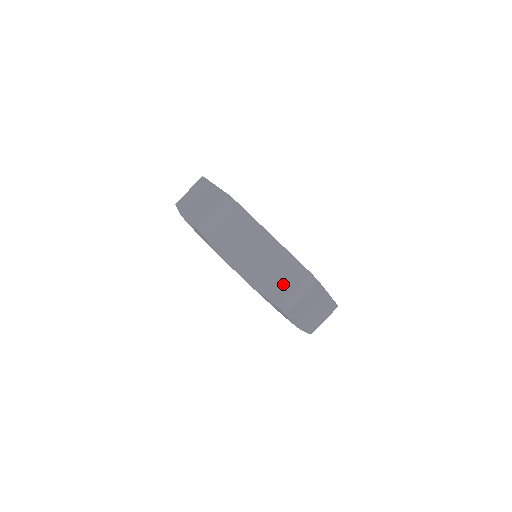
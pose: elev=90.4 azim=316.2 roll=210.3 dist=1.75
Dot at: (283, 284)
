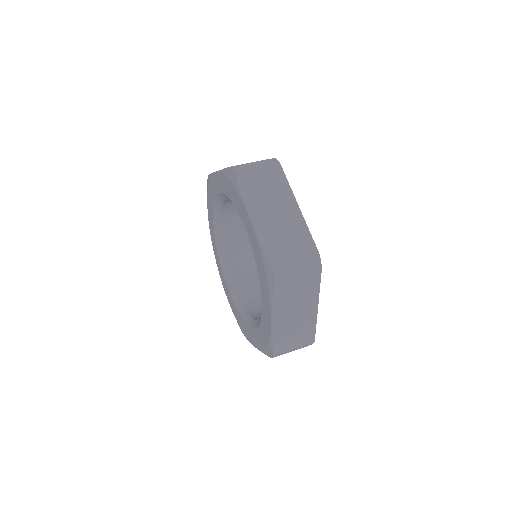
Dot at: (288, 250)
